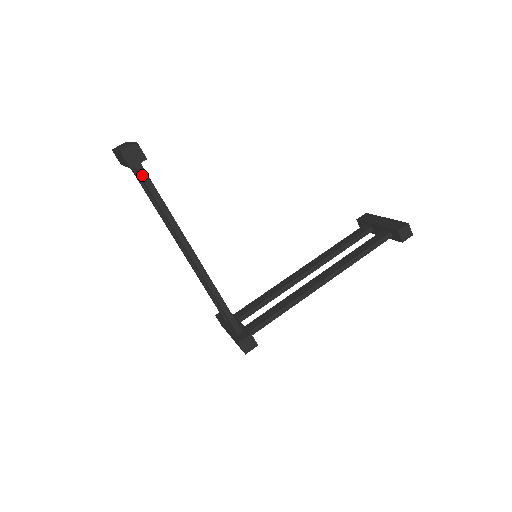
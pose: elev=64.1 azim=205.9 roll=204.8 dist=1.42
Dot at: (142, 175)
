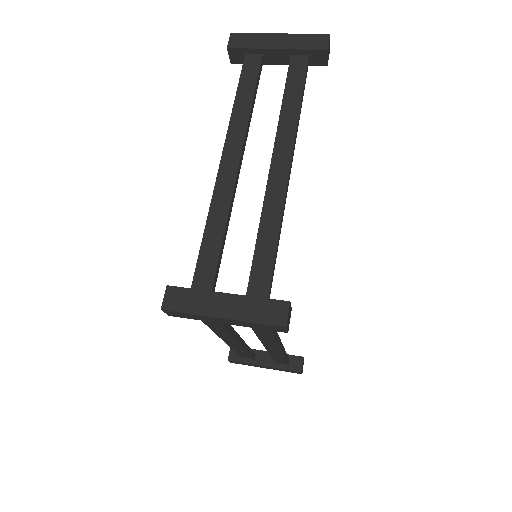
Dot at: (307, 67)
